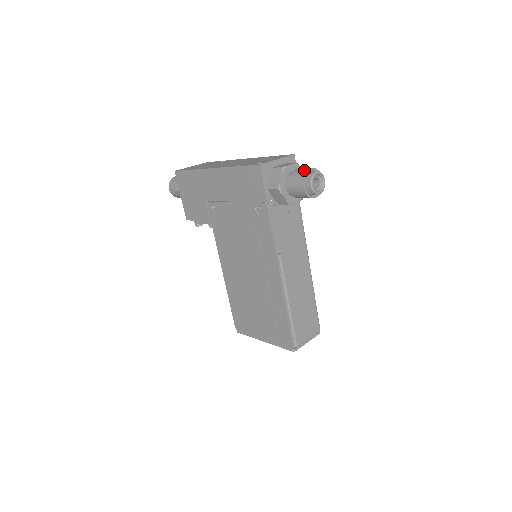
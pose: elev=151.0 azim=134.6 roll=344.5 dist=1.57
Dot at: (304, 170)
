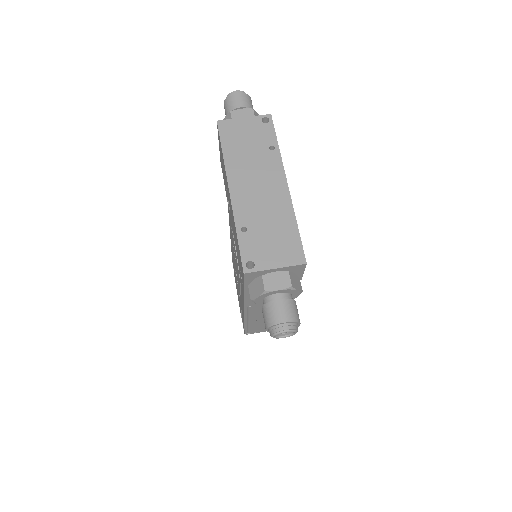
Dot at: (277, 318)
